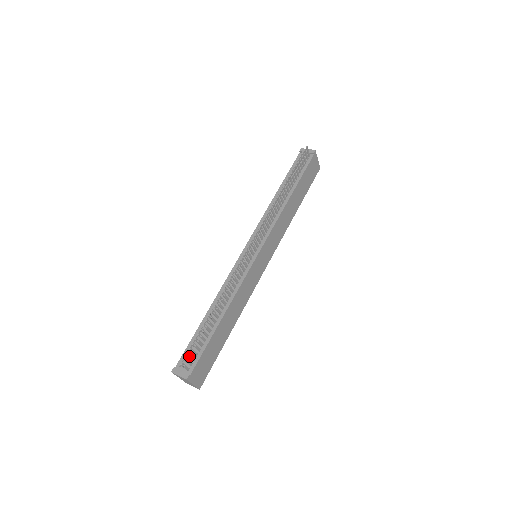
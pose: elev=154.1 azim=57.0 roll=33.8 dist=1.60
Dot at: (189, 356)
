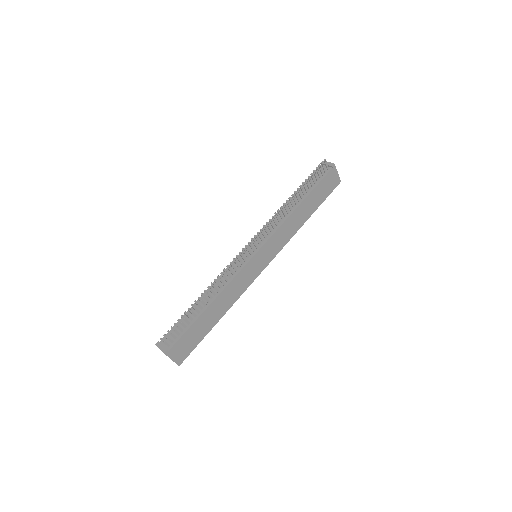
Dot at: (170, 334)
